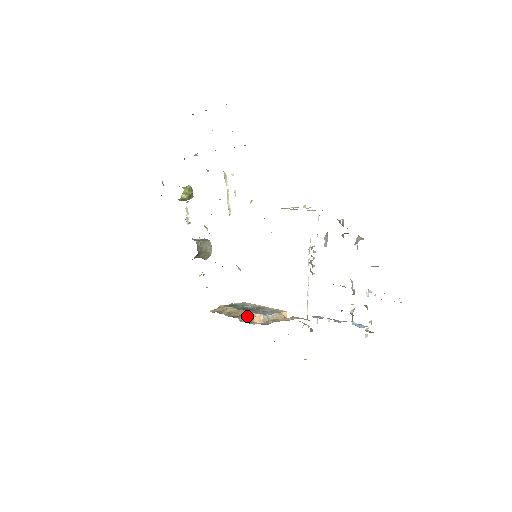
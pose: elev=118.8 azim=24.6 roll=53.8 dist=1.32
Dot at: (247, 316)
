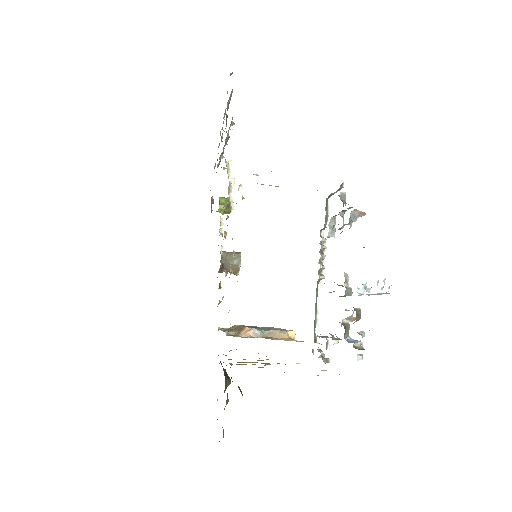
Dot at: (239, 330)
